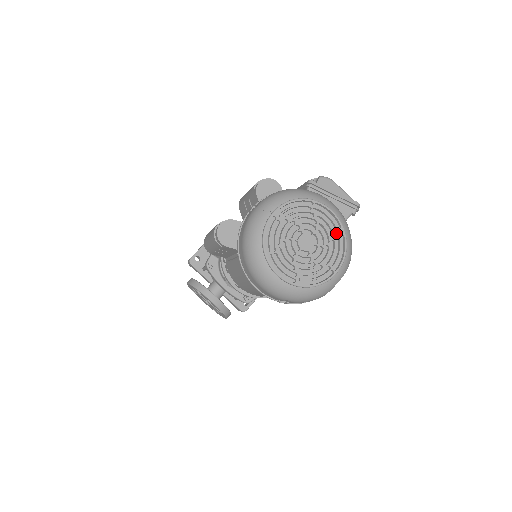
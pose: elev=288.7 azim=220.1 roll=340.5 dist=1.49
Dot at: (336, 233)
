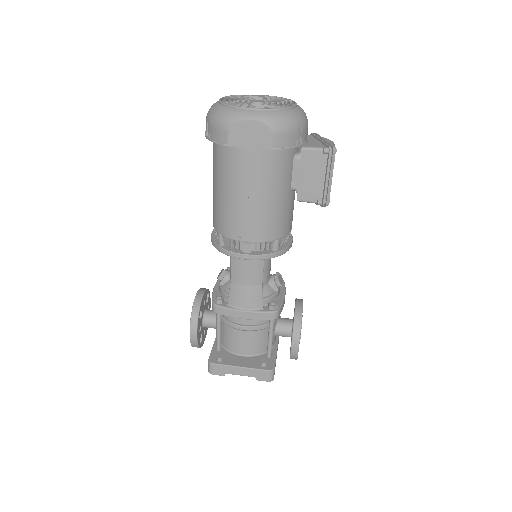
Dot at: (283, 106)
